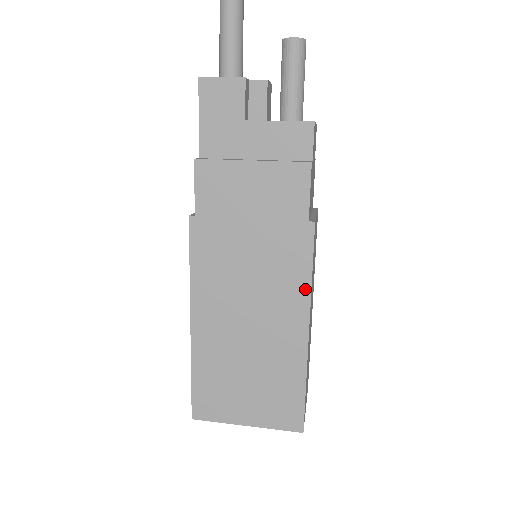
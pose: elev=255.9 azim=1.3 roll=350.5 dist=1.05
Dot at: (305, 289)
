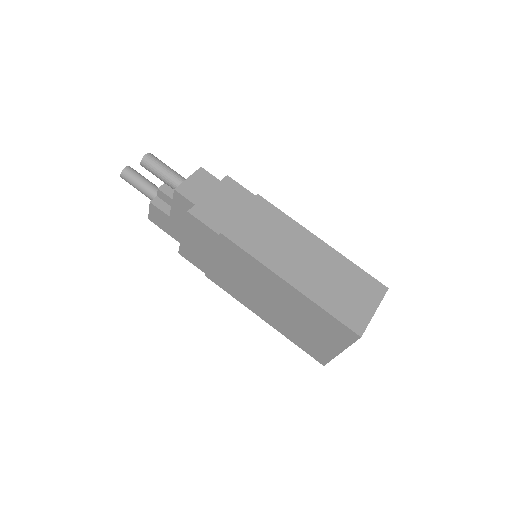
Dot at: (259, 265)
